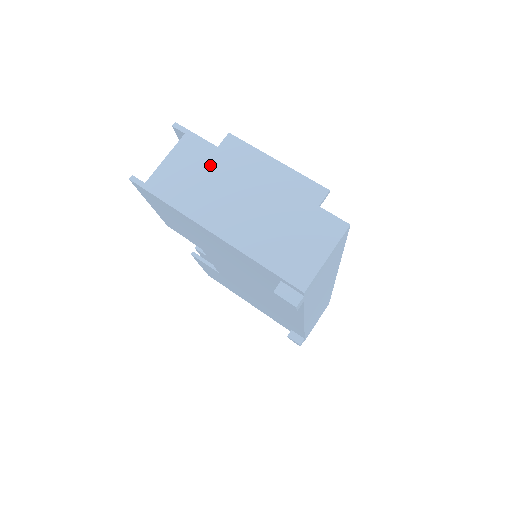
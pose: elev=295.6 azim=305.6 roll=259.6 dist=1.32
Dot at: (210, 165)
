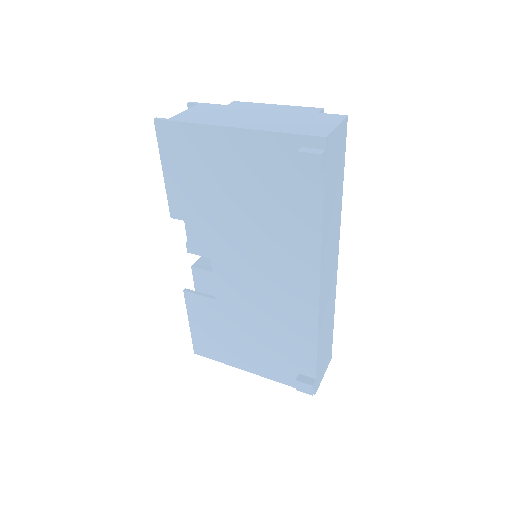
Dot at: (223, 110)
